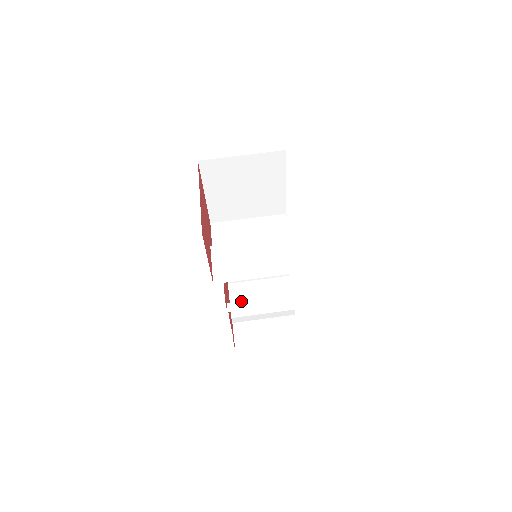
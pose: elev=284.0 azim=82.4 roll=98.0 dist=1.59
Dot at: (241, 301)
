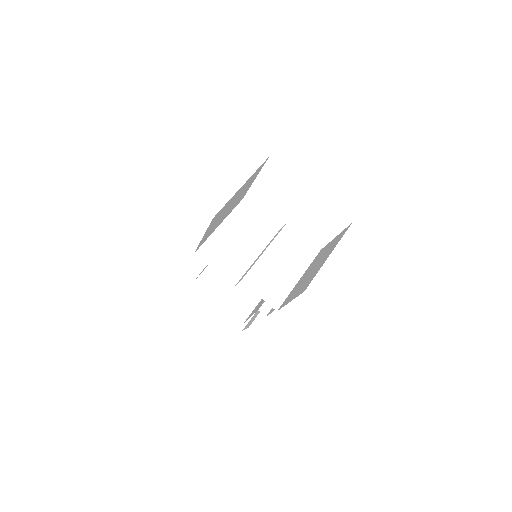
Dot at: occluded
